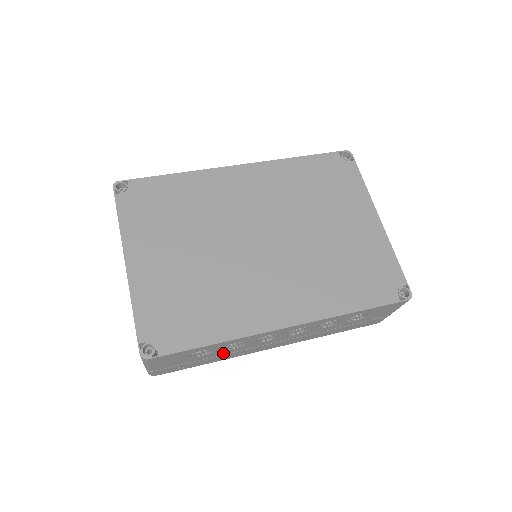
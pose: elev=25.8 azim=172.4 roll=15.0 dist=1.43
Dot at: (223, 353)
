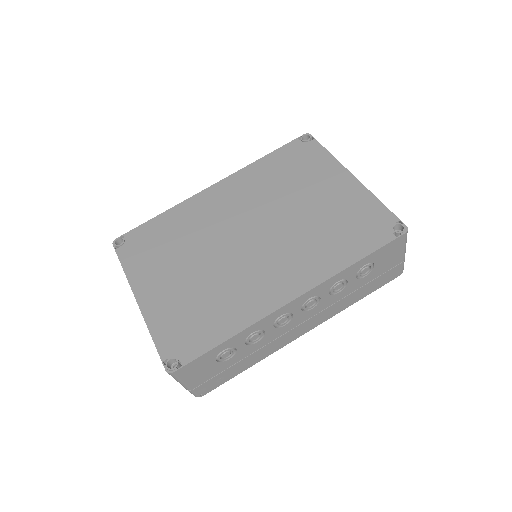
Dot at: (251, 351)
